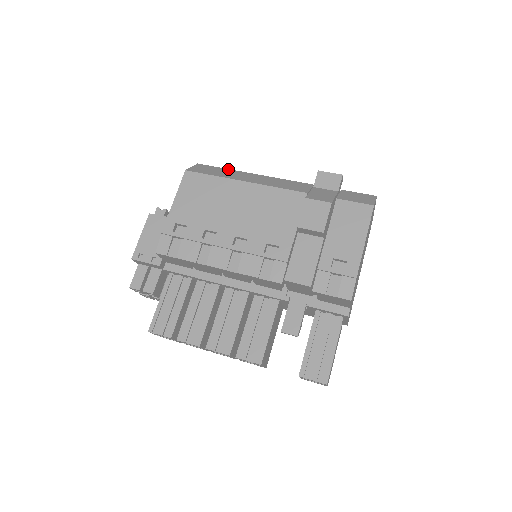
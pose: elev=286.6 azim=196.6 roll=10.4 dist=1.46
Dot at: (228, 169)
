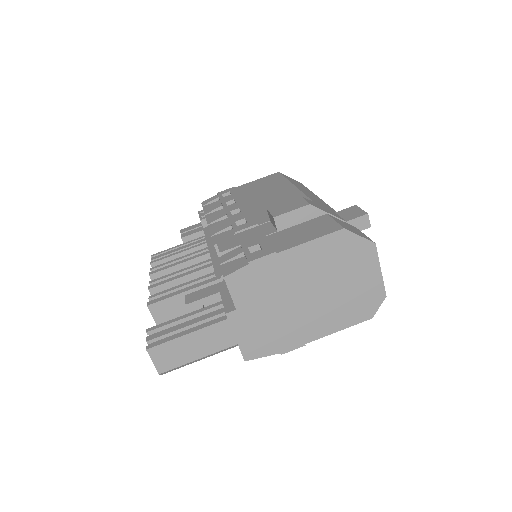
Dot at: occluded
